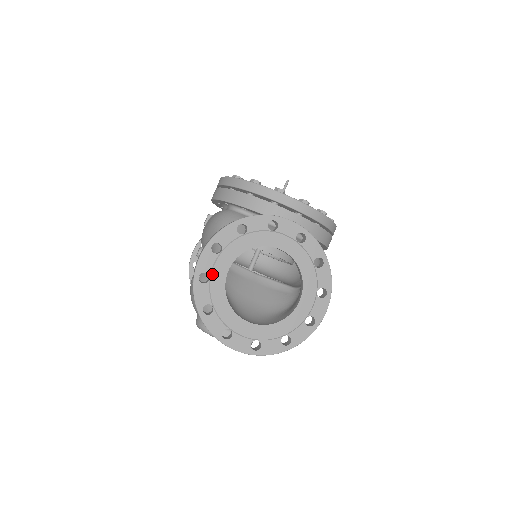
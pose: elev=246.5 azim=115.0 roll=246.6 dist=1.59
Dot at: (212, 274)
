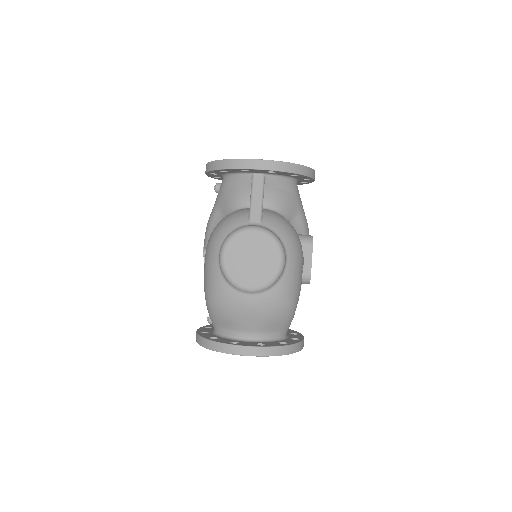
Dot at: occluded
